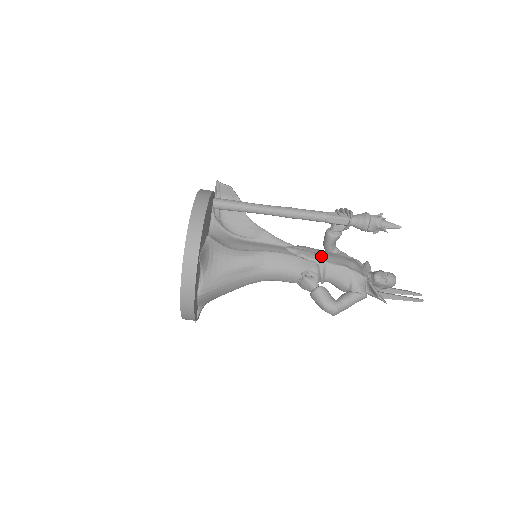
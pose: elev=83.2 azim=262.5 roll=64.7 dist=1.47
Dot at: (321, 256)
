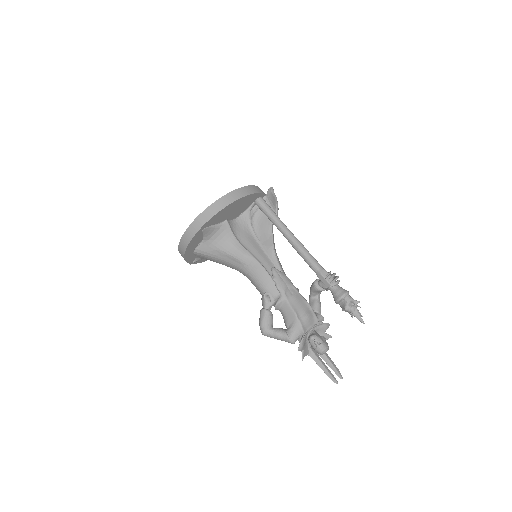
Dot at: (289, 292)
